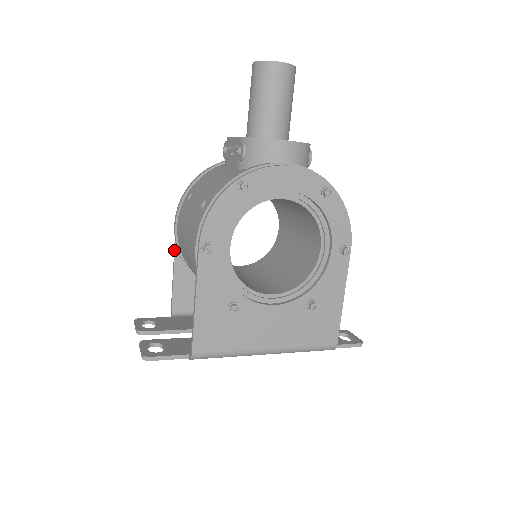
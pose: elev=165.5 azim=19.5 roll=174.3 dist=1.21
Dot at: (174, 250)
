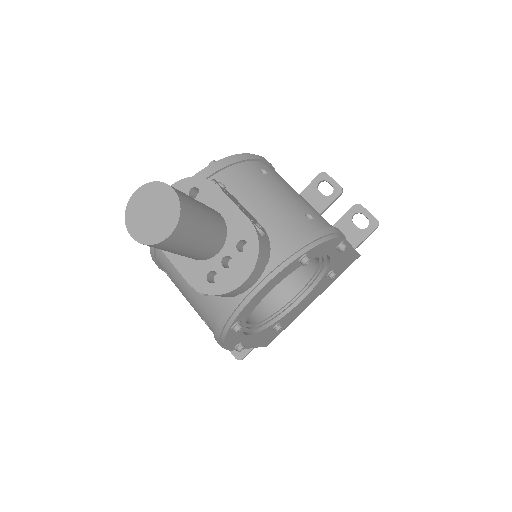
Dot at: occluded
